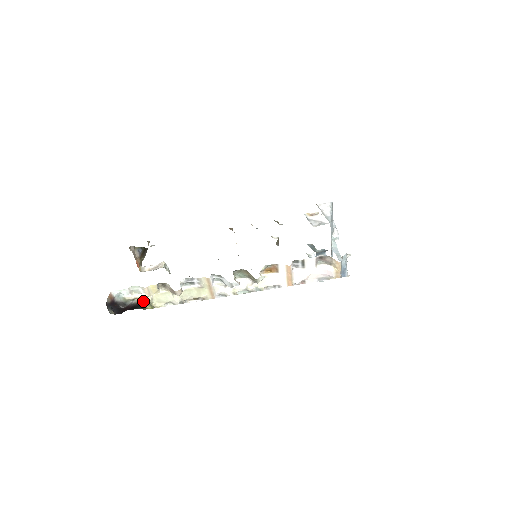
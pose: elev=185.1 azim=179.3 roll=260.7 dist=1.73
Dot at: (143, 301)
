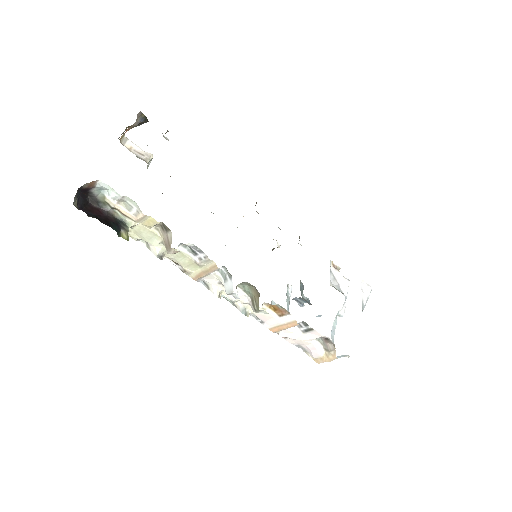
Dot at: (122, 220)
